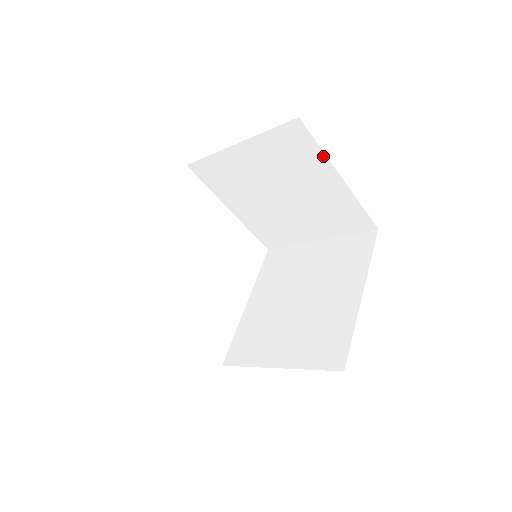
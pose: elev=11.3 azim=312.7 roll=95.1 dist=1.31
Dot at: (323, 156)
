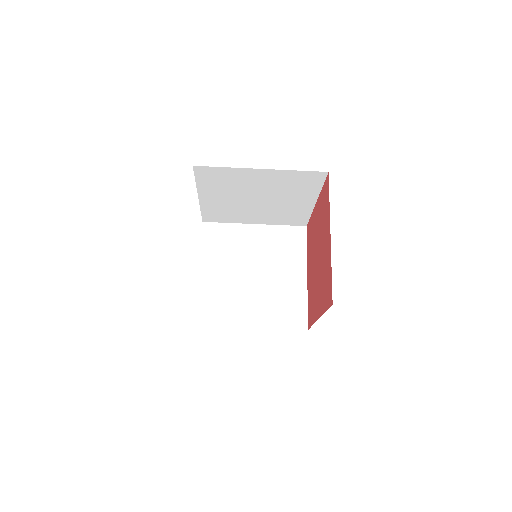
Dot at: (305, 255)
